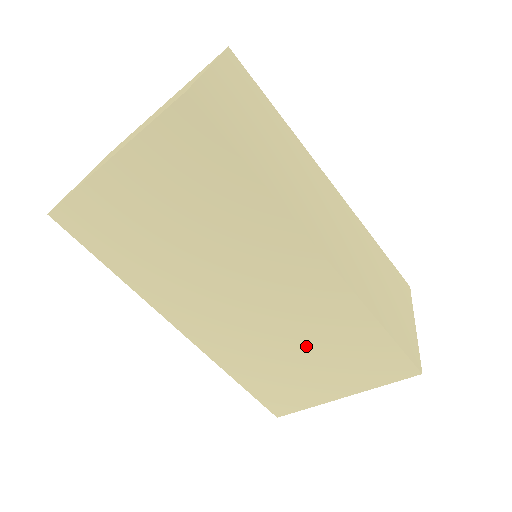
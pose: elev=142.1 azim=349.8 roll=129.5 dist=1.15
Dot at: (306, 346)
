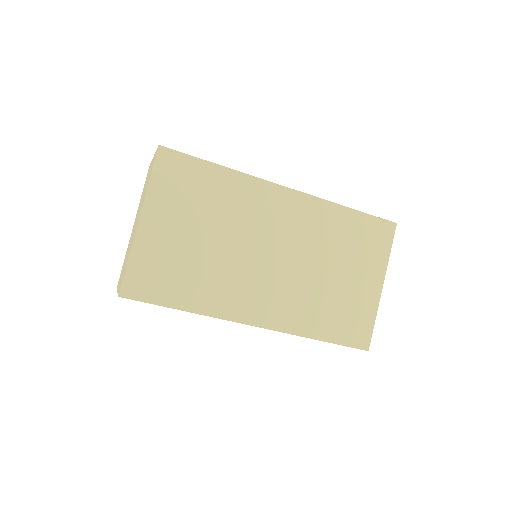
Dot at: (330, 262)
